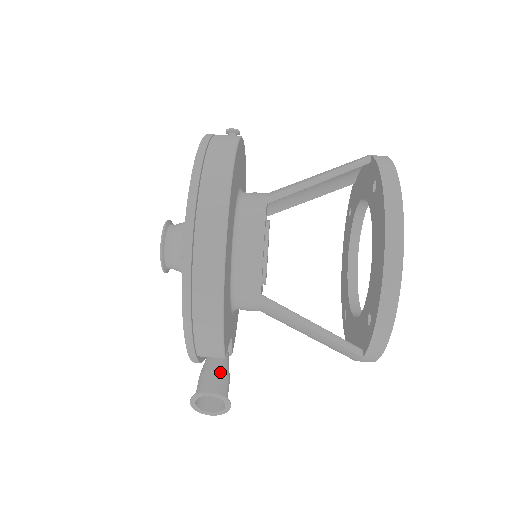
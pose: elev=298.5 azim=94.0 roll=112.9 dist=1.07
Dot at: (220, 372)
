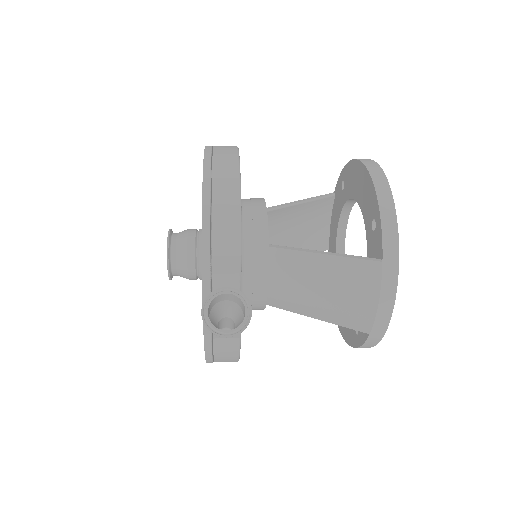
Dot at: (234, 301)
